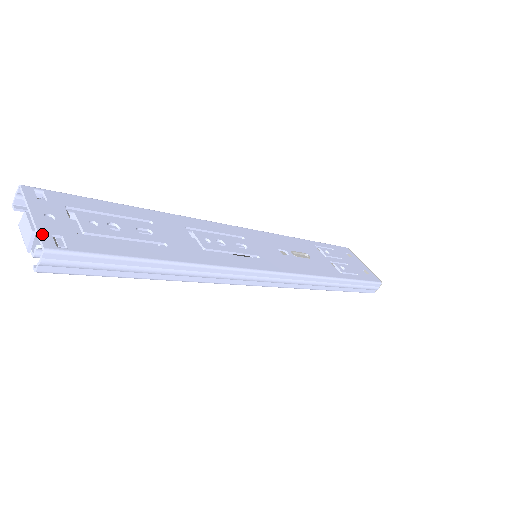
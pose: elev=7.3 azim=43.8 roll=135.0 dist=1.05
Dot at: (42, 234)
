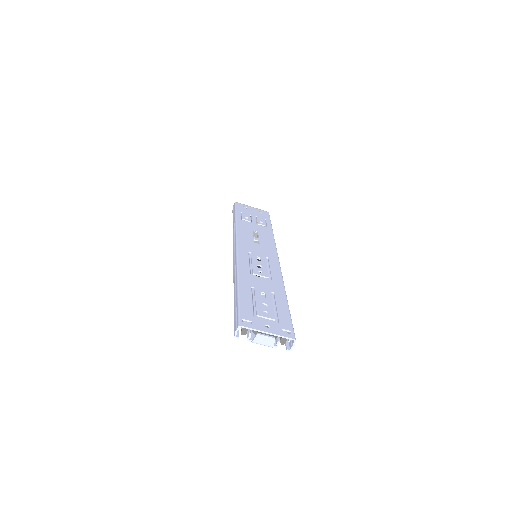
Dot at: (284, 335)
